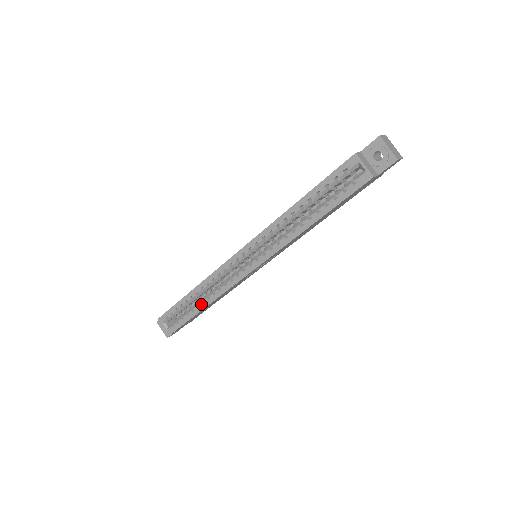
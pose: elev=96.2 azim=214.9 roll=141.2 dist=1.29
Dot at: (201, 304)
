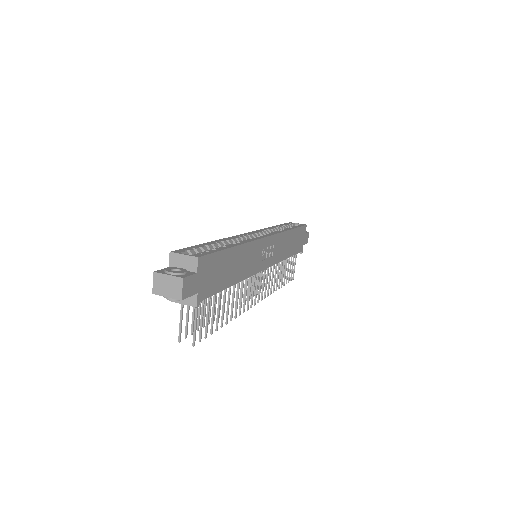
Dot at: (232, 244)
